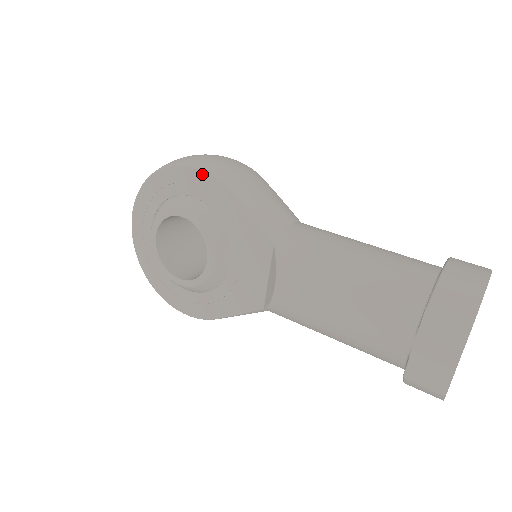
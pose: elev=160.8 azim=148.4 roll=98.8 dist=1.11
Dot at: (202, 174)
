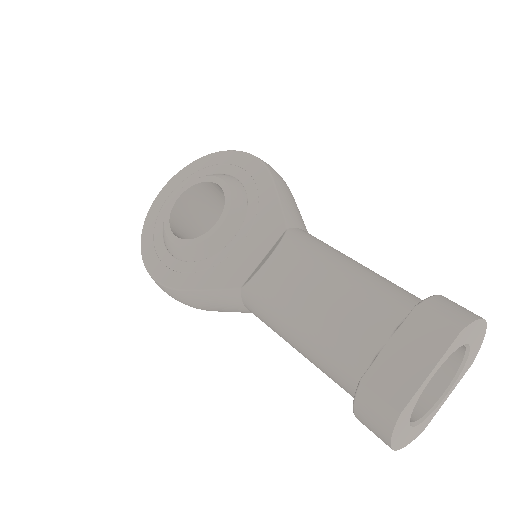
Dot at: (255, 161)
